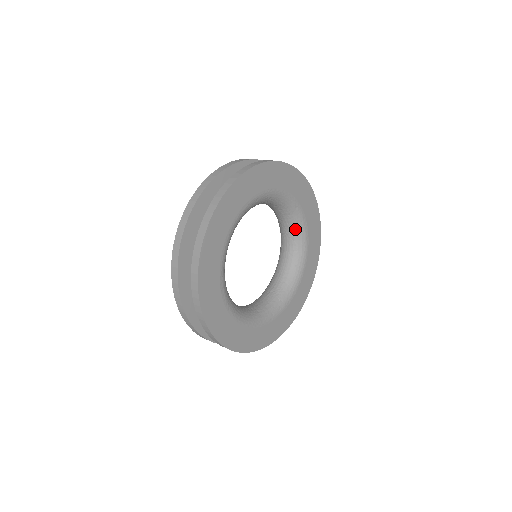
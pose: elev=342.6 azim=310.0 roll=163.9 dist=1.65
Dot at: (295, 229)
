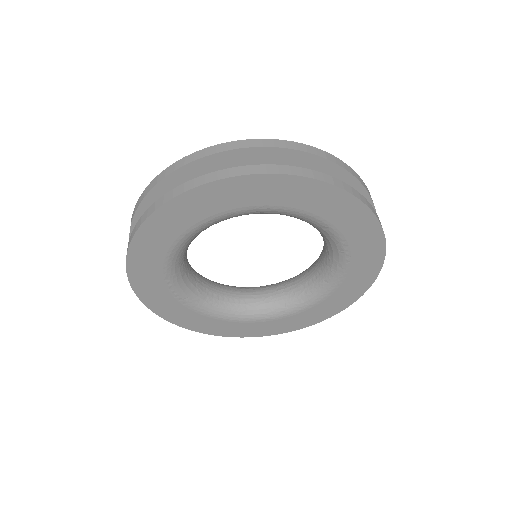
Dot at: (330, 245)
